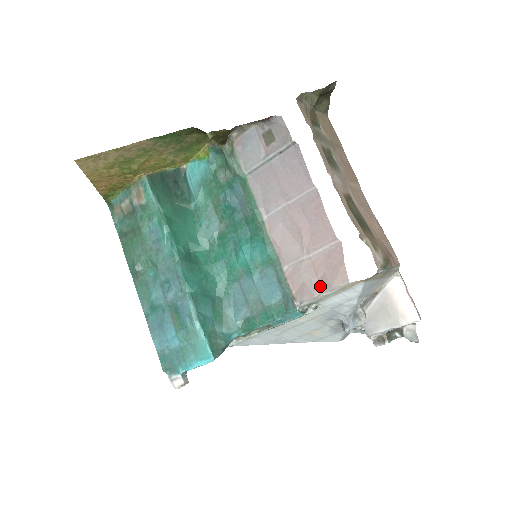
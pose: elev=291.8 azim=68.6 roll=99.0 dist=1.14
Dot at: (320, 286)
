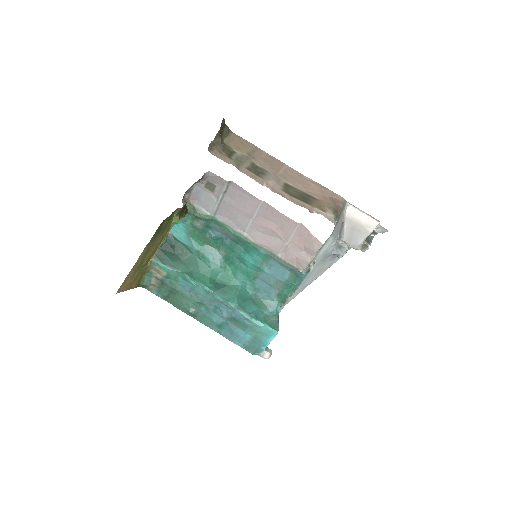
Dot at: (308, 255)
